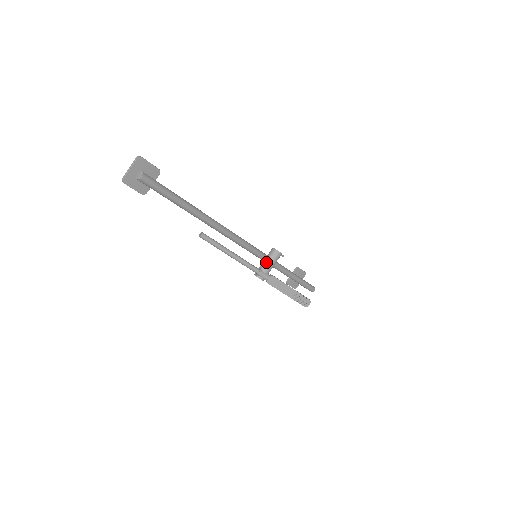
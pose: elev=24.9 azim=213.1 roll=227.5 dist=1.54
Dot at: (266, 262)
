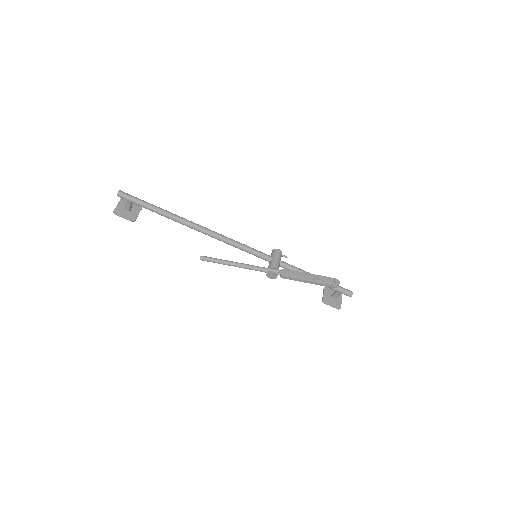
Dot at: (270, 260)
